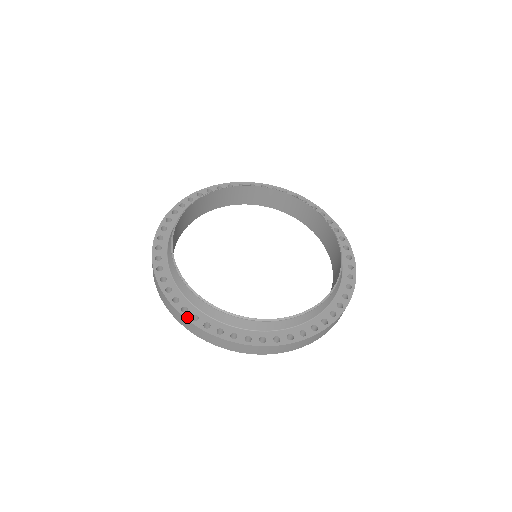
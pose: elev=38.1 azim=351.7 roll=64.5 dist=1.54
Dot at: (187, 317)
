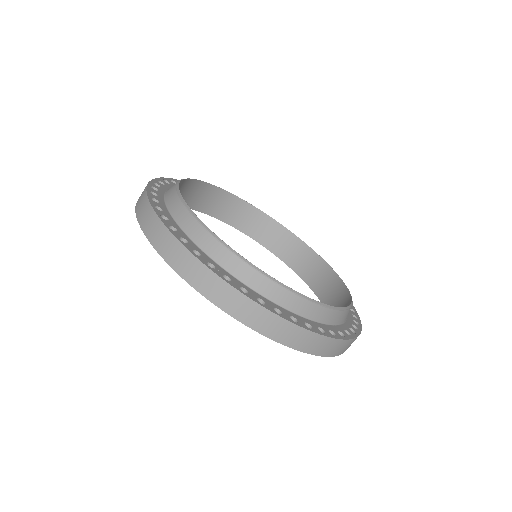
Dot at: (151, 184)
